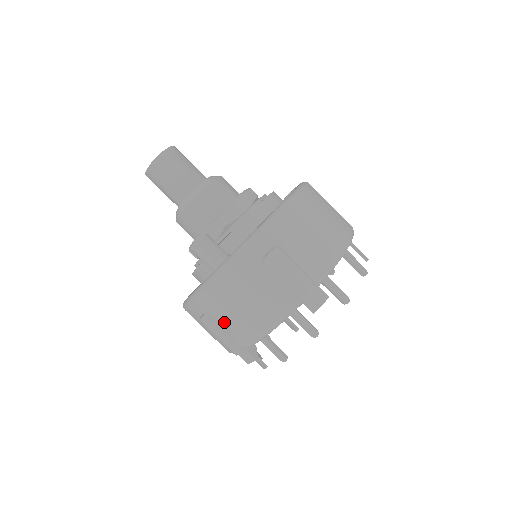
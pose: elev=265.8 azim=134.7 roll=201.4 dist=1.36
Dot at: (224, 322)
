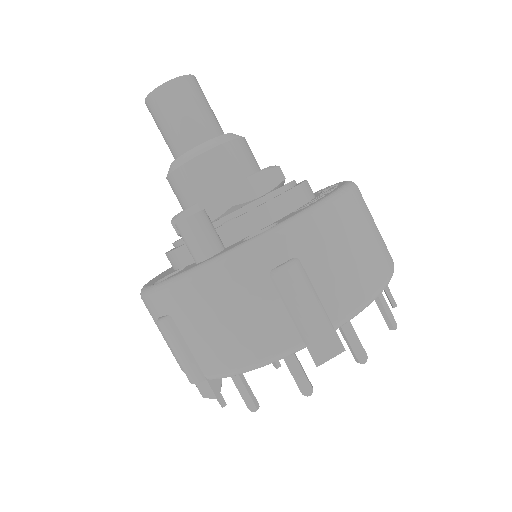
Dot at: (189, 336)
